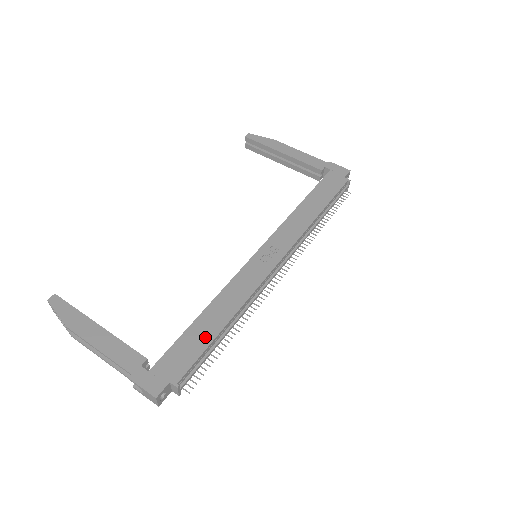
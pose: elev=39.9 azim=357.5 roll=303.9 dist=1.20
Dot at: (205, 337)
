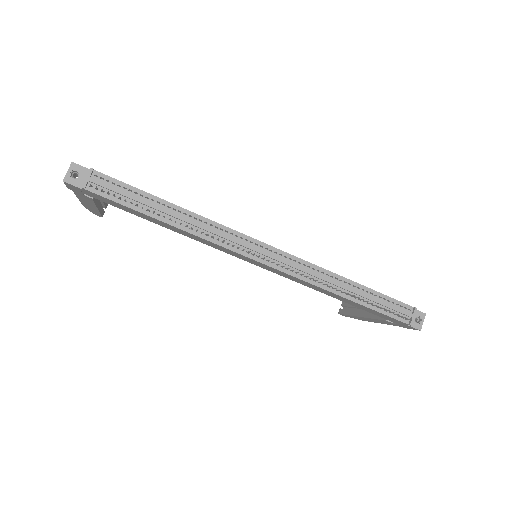
Dot at: occluded
